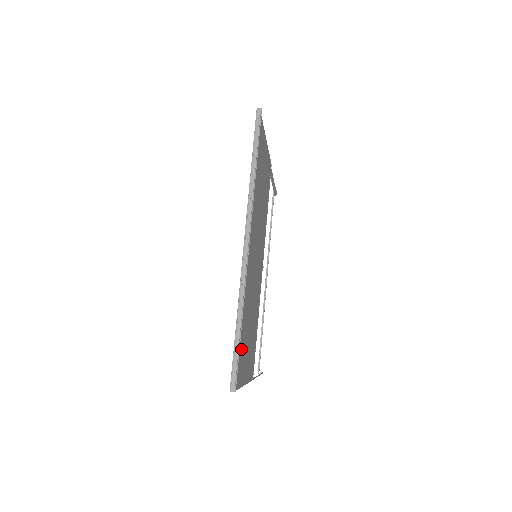
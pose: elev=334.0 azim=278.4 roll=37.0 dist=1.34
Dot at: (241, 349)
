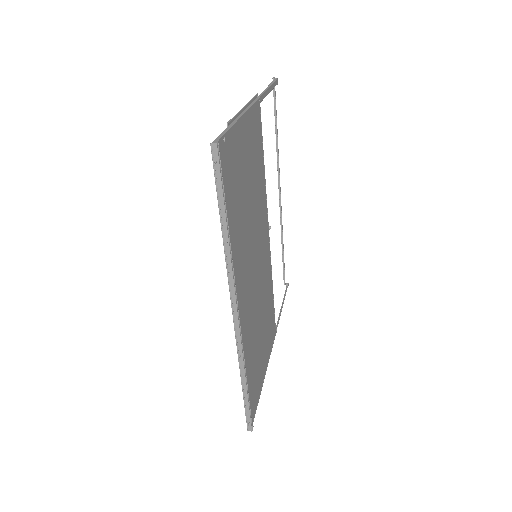
Dot at: (253, 382)
